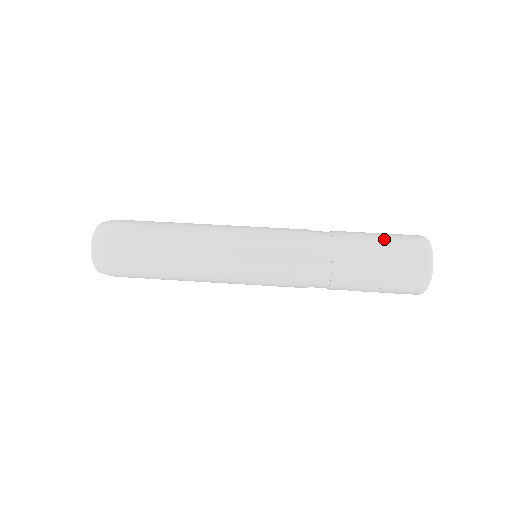
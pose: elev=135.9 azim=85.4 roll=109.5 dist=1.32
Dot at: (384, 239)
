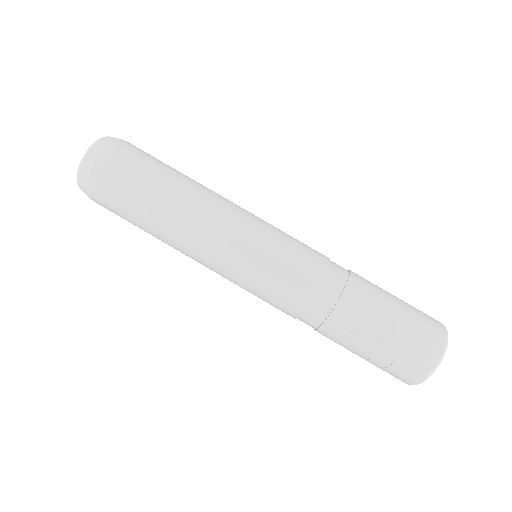
Dot at: (402, 302)
